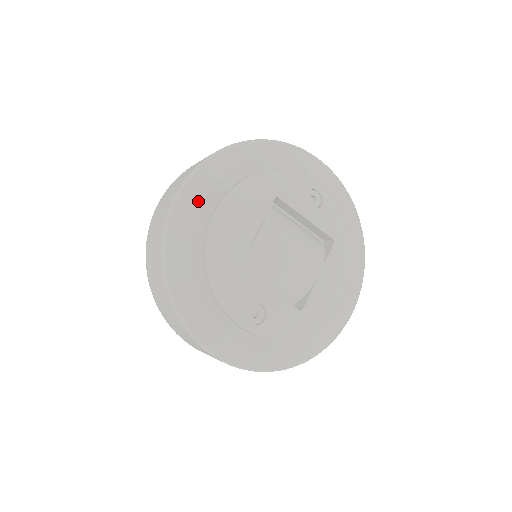
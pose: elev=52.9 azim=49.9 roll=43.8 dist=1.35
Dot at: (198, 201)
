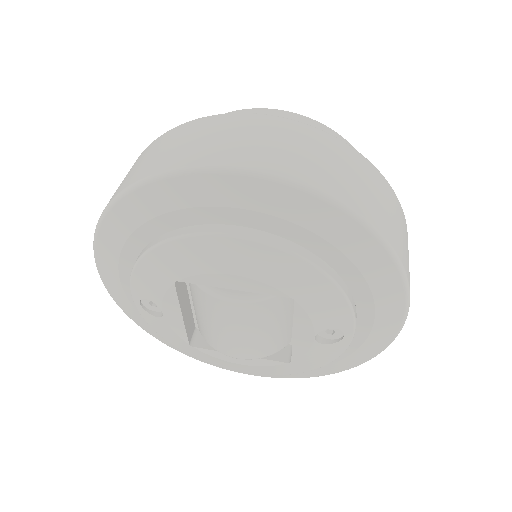
Dot at: (233, 201)
